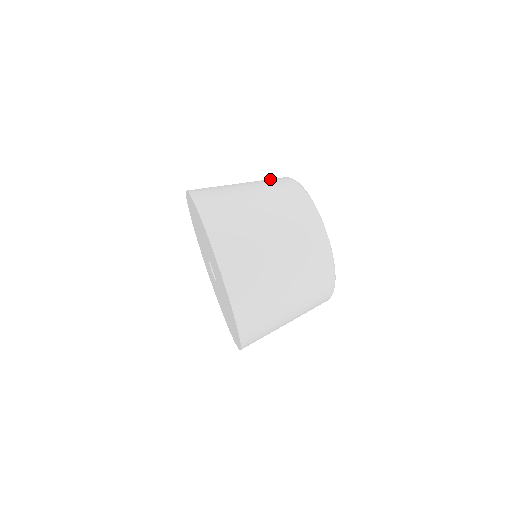
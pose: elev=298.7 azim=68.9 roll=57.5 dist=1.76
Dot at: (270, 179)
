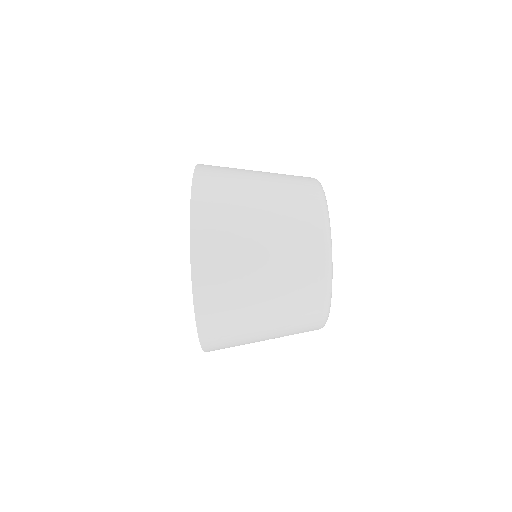
Dot at: (299, 205)
